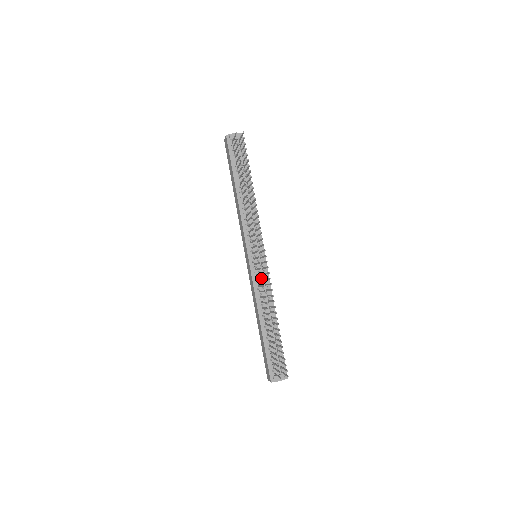
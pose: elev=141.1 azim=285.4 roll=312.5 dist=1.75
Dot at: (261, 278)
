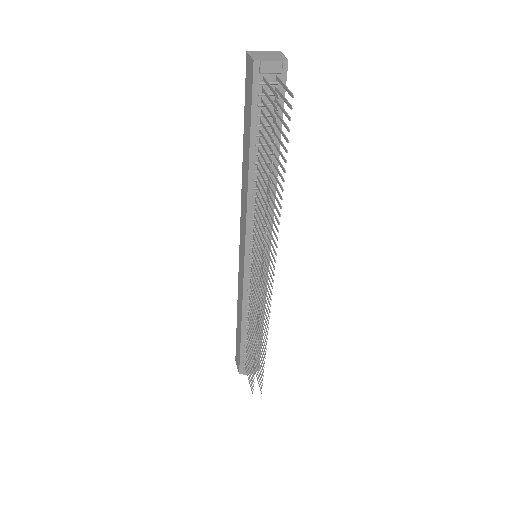
Dot at: occluded
